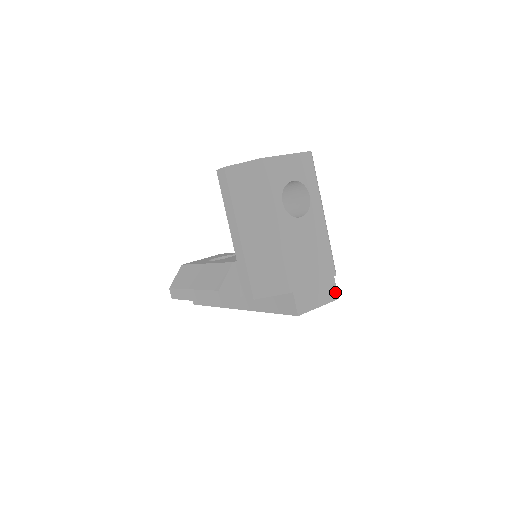
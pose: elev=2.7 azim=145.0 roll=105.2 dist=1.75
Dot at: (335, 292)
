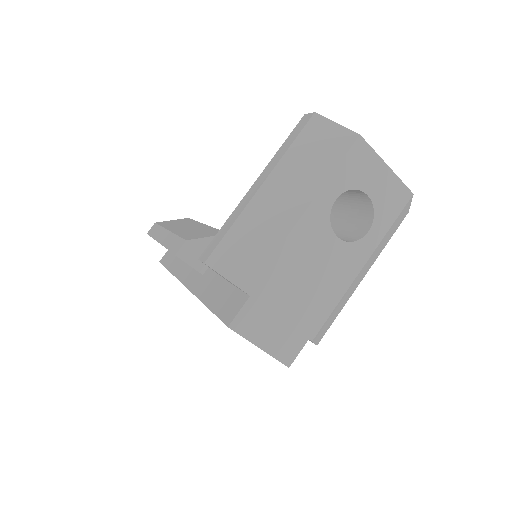
Dot at: (293, 356)
